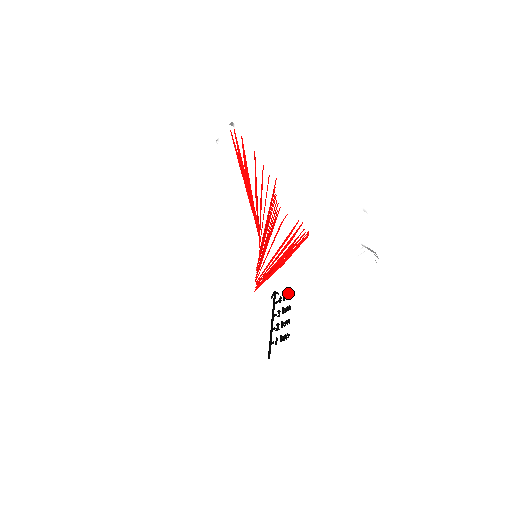
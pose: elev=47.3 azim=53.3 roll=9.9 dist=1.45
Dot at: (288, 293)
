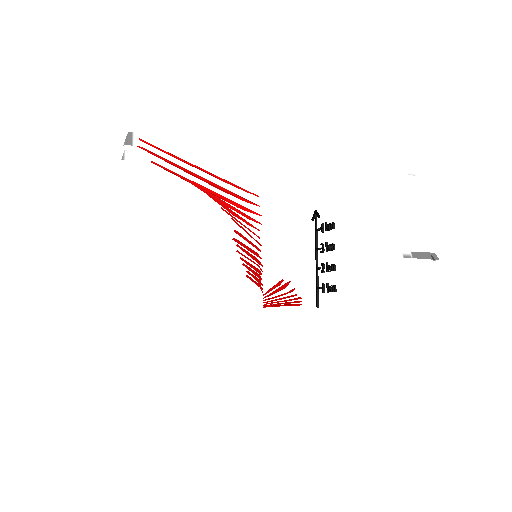
Dot at: (330, 223)
